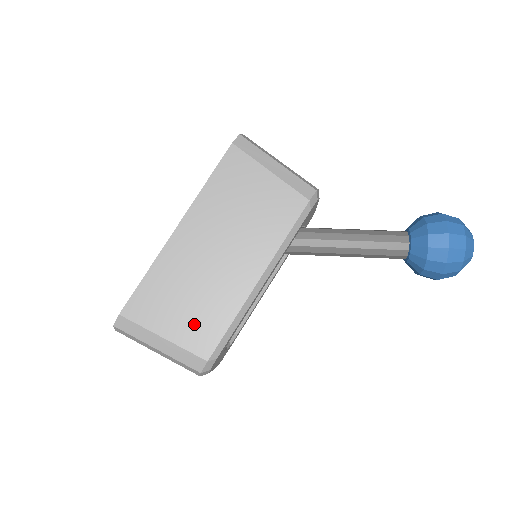
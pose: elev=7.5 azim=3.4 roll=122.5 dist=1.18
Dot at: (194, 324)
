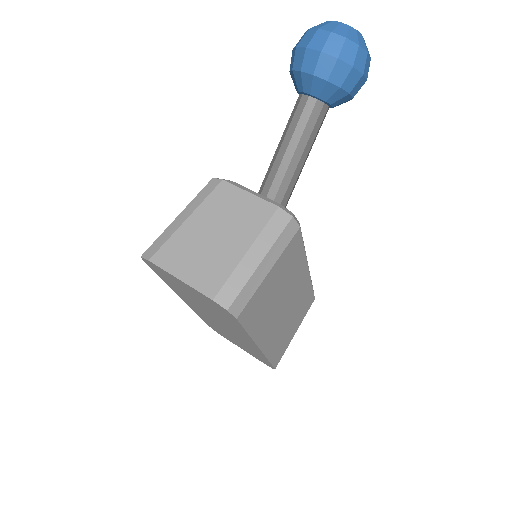
Dot at: (301, 314)
